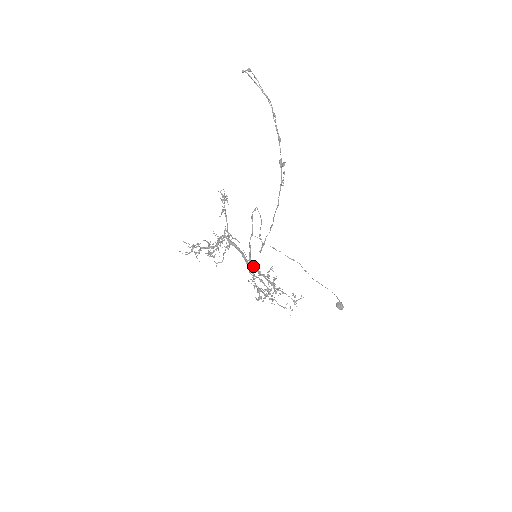
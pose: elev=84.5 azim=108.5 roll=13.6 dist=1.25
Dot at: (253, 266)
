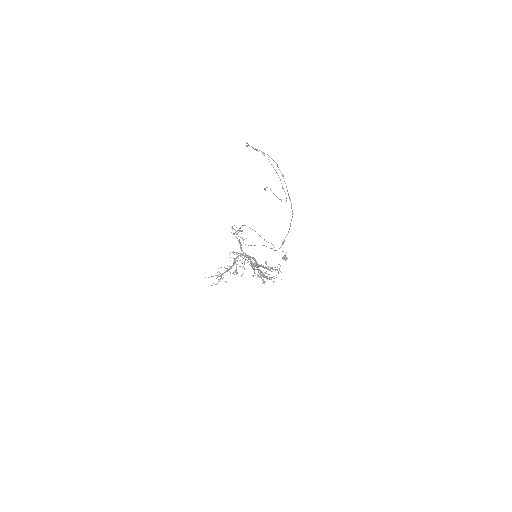
Dot at: (254, 264)
